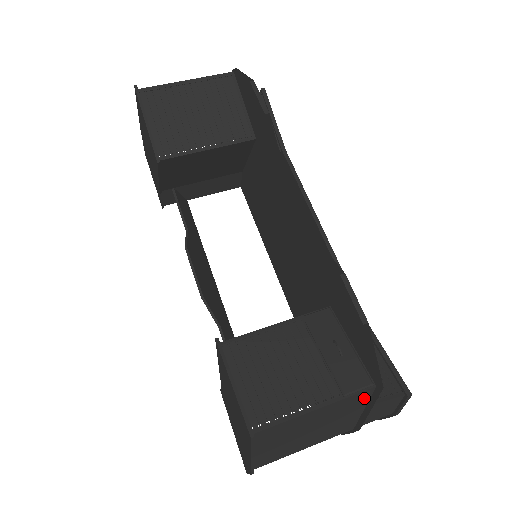
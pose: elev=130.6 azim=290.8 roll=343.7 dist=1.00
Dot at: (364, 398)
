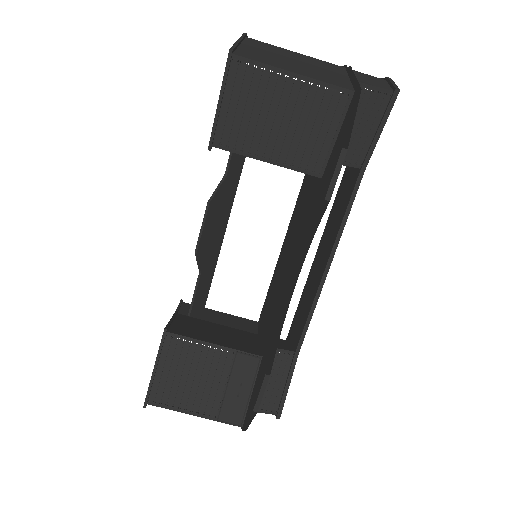
Dot at: occluded
